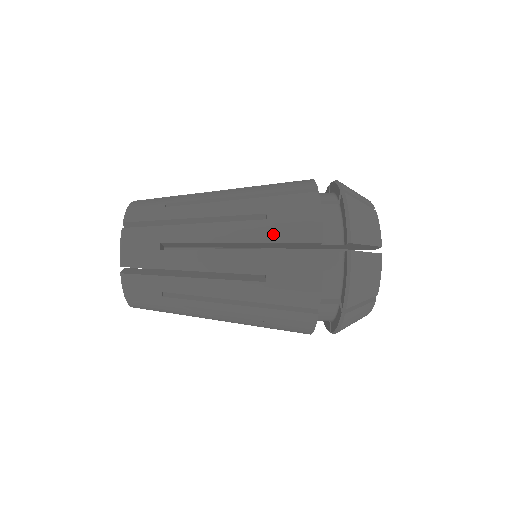
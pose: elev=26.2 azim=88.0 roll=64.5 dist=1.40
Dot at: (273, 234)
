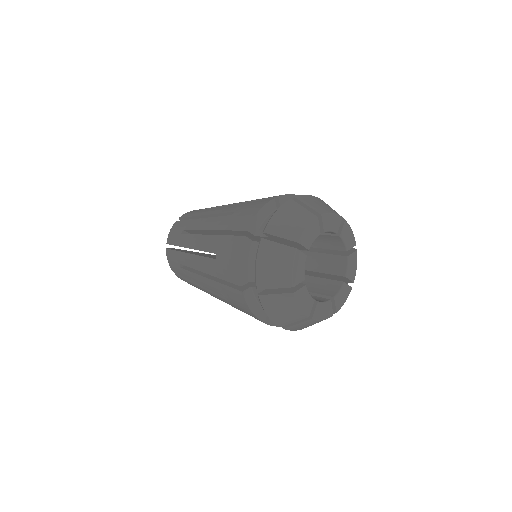
Dot at: (237, 308)
